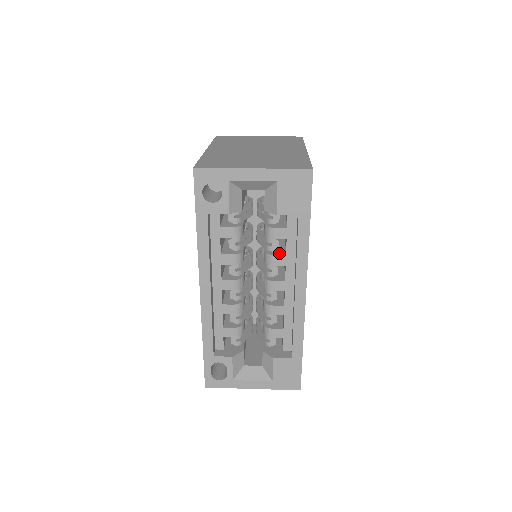
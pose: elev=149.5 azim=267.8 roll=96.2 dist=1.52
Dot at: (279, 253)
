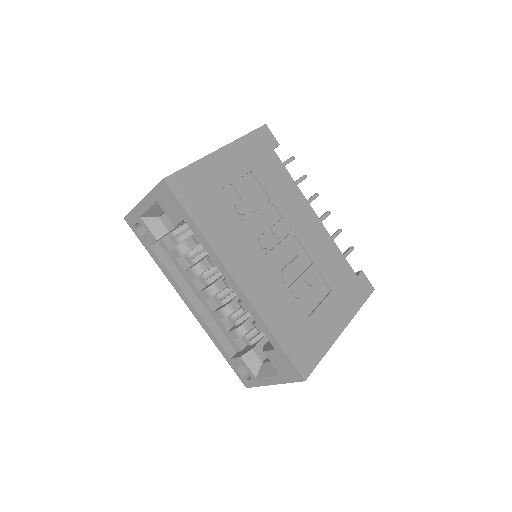
Dot at: occluded
